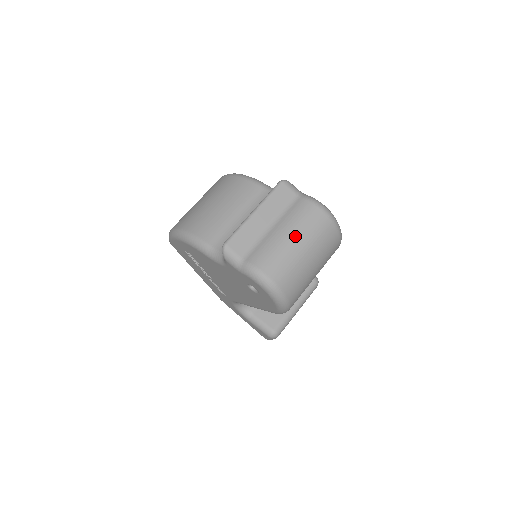
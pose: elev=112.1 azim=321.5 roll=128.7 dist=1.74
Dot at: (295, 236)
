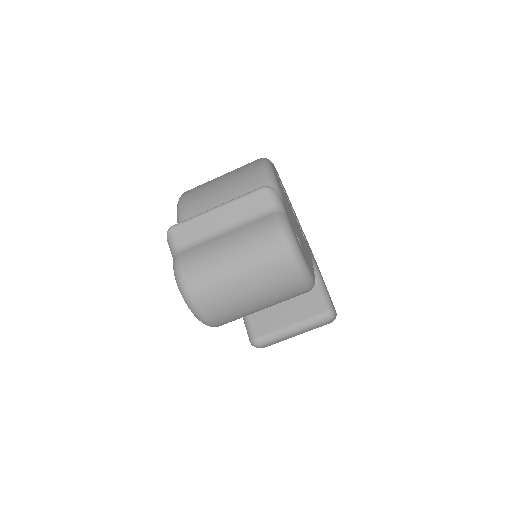
Dot at: (235, 253)
